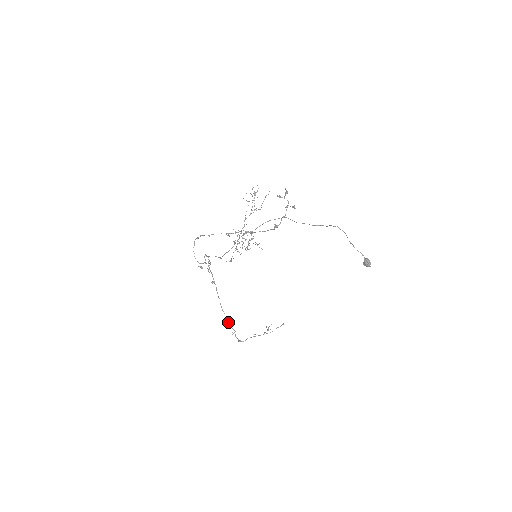
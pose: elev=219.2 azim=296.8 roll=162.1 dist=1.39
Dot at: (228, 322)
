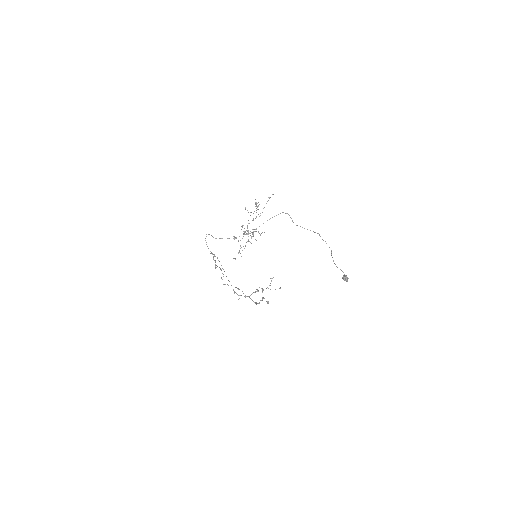
Dot at: (235, 292)
